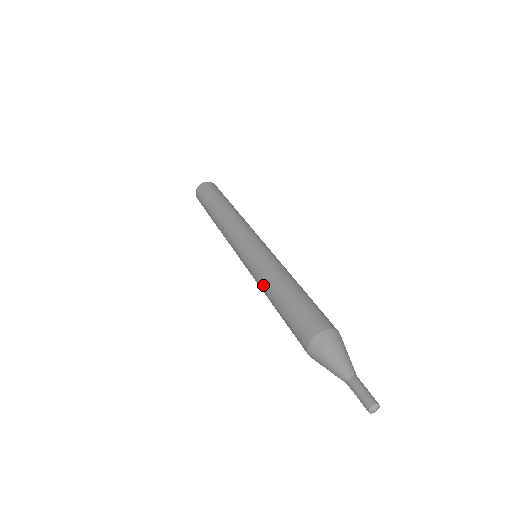
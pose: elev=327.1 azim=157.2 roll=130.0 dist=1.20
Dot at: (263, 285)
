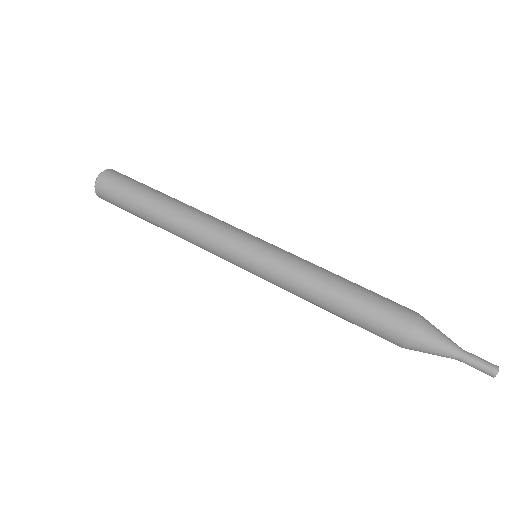
Dot at: (304, 290)
